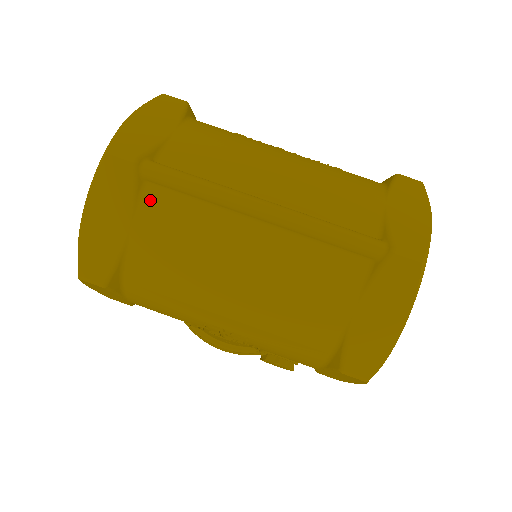
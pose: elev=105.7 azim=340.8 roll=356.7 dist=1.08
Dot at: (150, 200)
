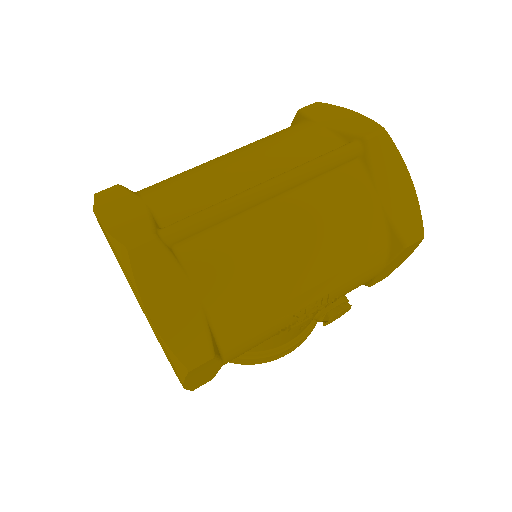
Dot at: (189, 256)
